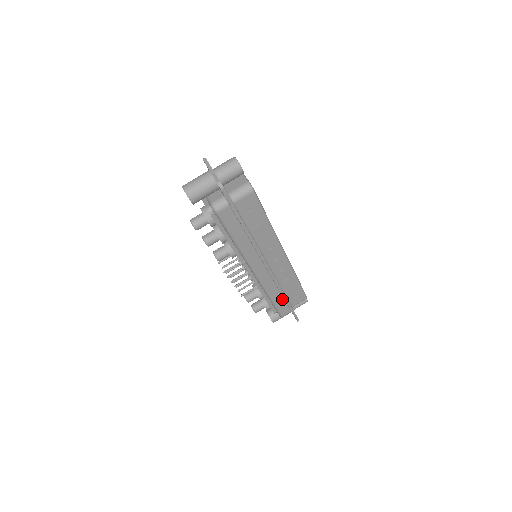
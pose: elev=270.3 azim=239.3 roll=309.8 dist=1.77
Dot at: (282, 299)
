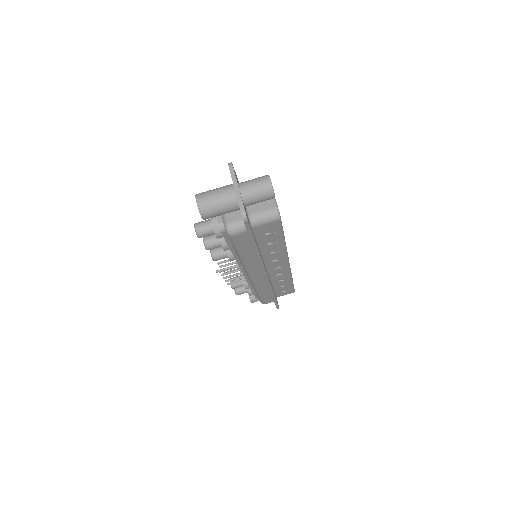
Dot at: (269, 294)
